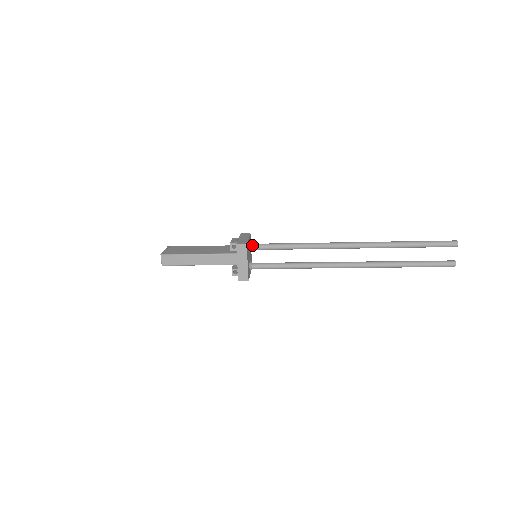
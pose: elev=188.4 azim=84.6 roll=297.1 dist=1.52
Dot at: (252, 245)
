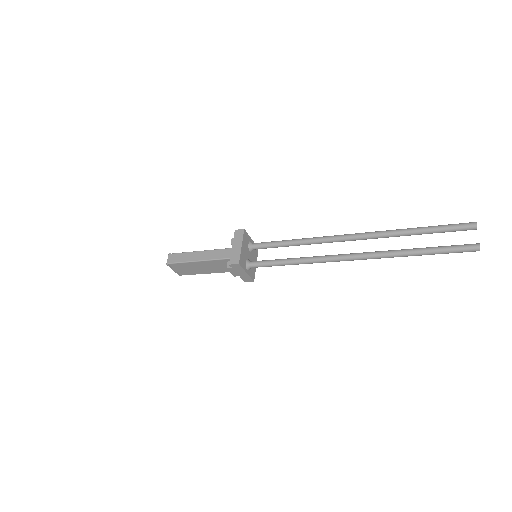
Dot at: (253, 243)
